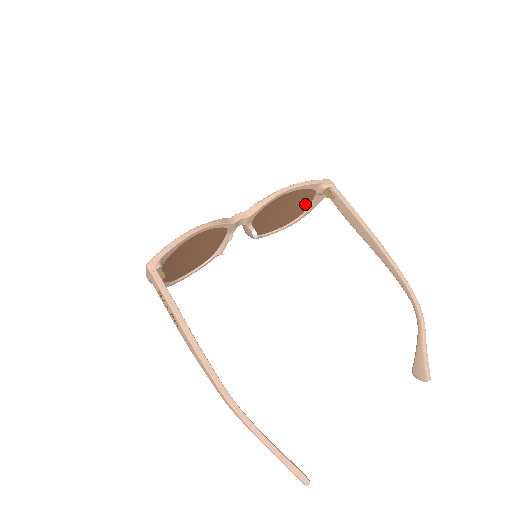
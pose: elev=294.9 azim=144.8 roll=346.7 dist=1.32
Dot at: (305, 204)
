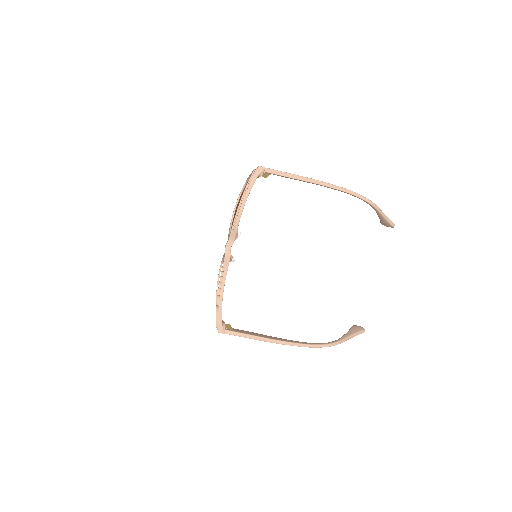
Dot at: occluded
